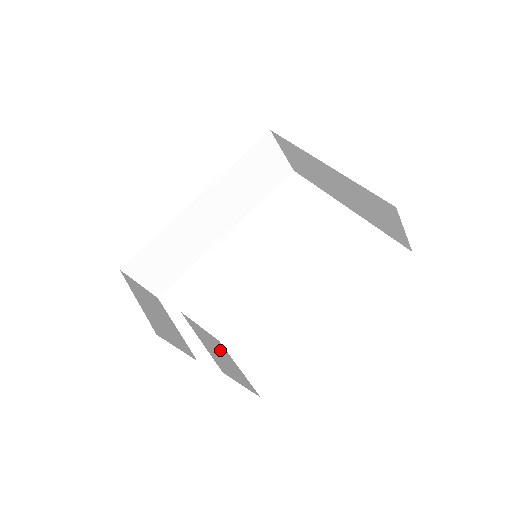
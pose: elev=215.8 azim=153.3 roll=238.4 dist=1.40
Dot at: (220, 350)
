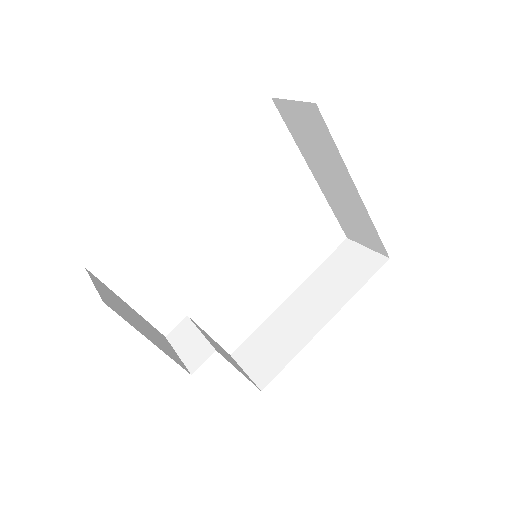
Dot at: (213, 342)
